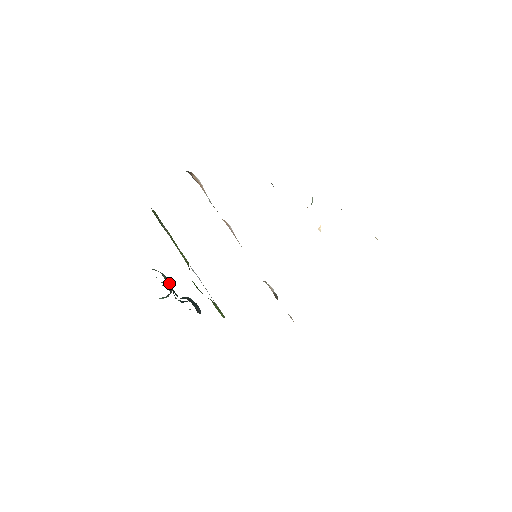
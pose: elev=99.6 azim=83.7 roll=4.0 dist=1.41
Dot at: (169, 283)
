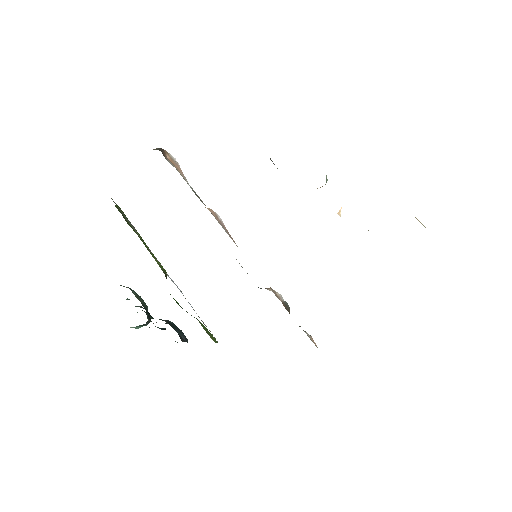
Dot at: occluded
